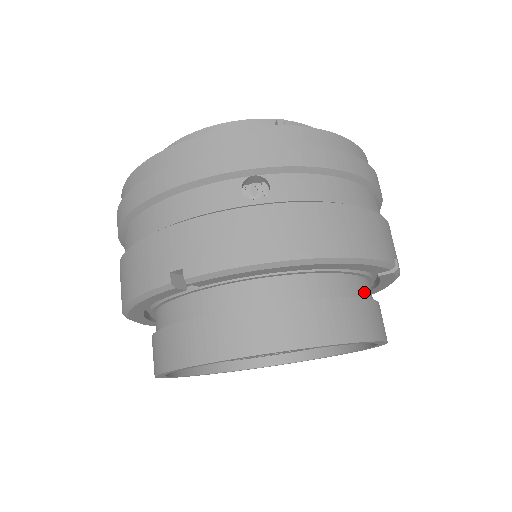
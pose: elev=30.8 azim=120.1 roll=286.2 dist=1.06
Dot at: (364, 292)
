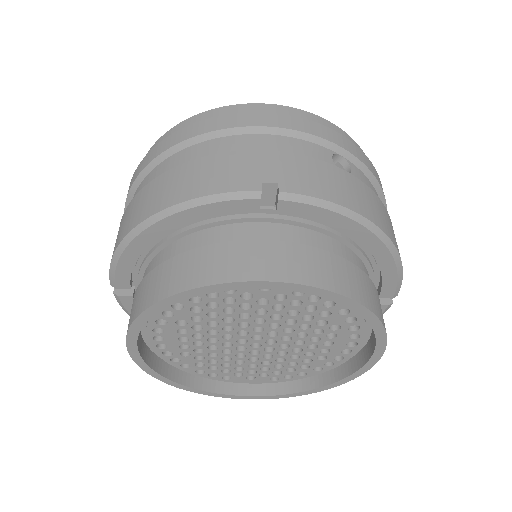
Dot at: occluded
